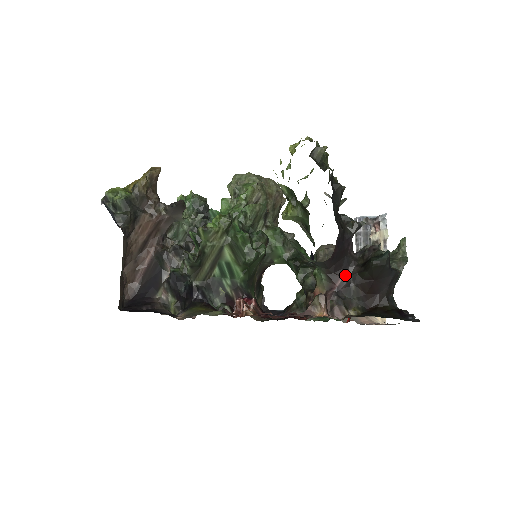
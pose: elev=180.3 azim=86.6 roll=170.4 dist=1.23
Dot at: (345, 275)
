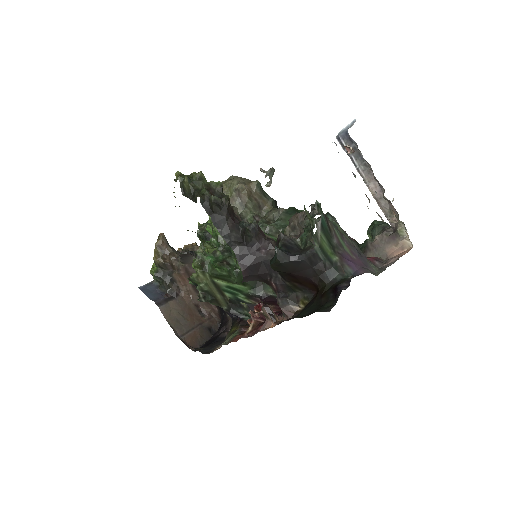
Dot at: (275, 276)
